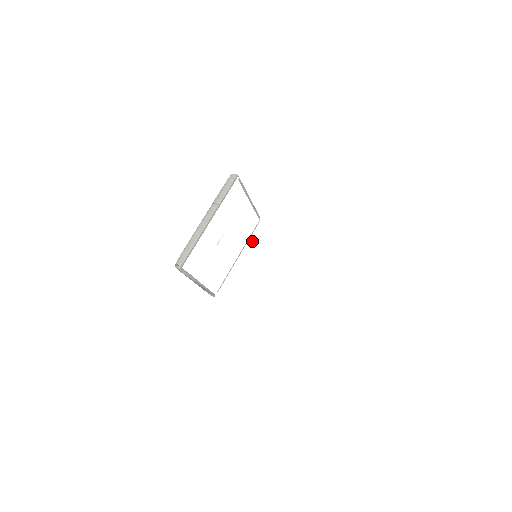
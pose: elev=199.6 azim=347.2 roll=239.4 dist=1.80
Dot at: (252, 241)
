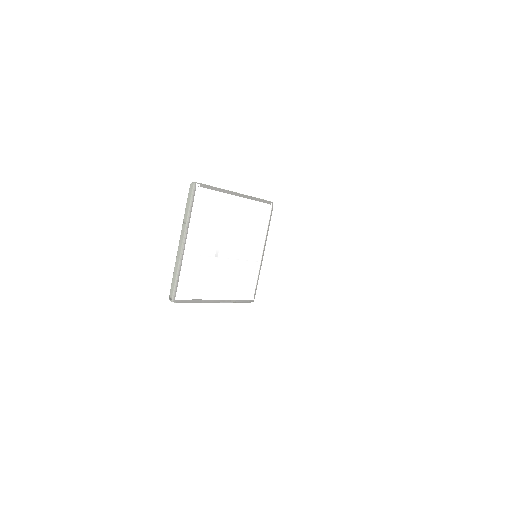
Dot at: (220, 253)
